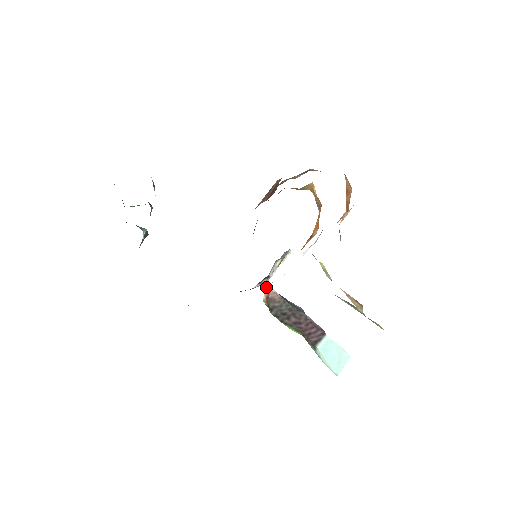
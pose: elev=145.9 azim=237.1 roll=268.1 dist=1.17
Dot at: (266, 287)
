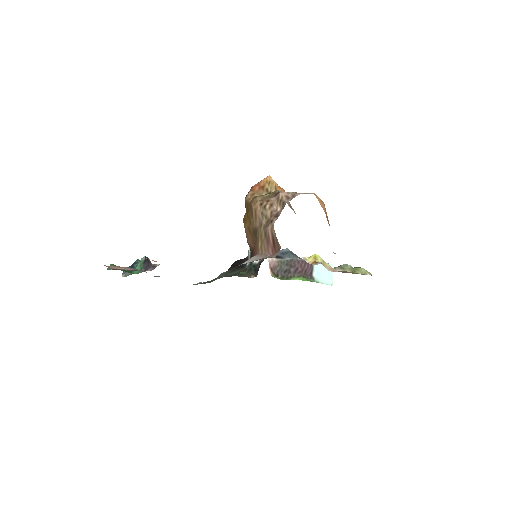
Dot at: occluded
